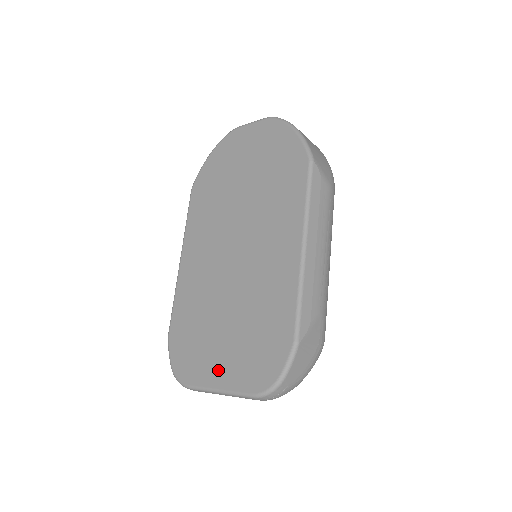
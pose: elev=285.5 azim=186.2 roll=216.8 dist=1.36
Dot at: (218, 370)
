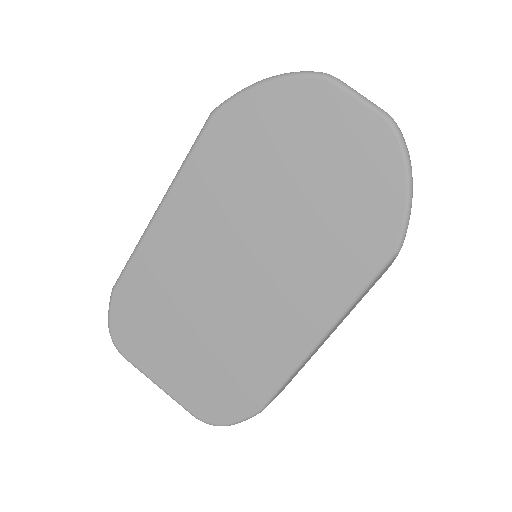
Dot at: (166, 371)
